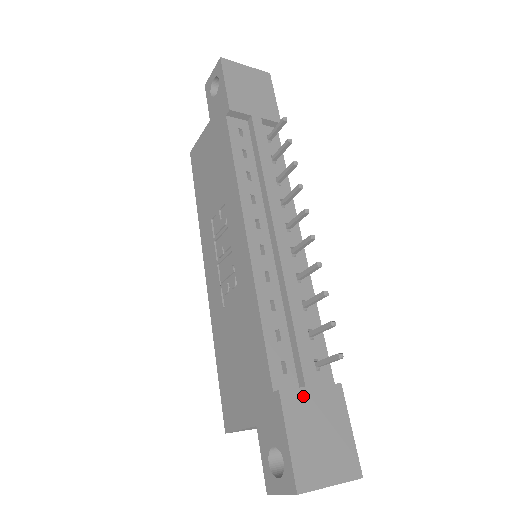
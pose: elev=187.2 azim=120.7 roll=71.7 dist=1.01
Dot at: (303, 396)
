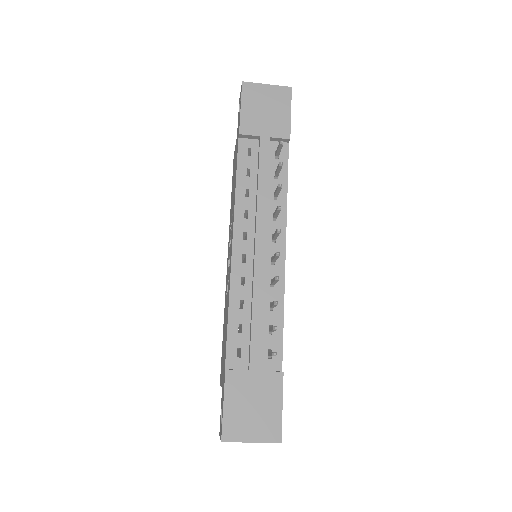
Dot at: (245, 377)
